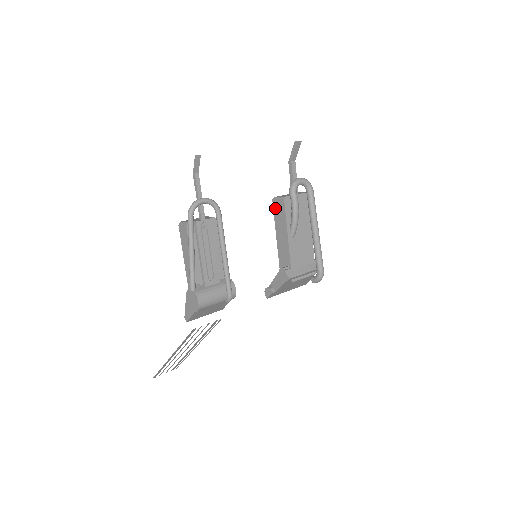
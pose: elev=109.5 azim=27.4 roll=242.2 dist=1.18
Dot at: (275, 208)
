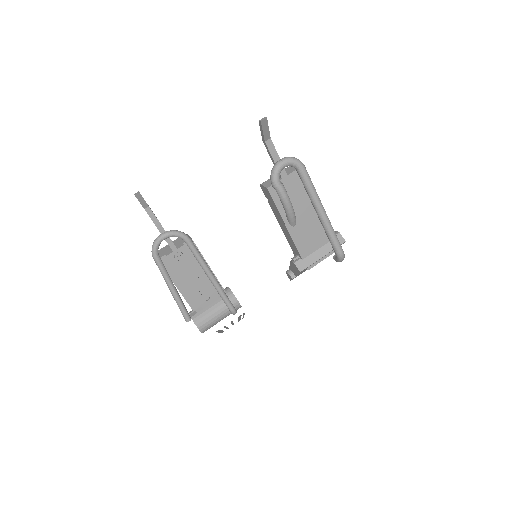
Dot at: (265, 196)
